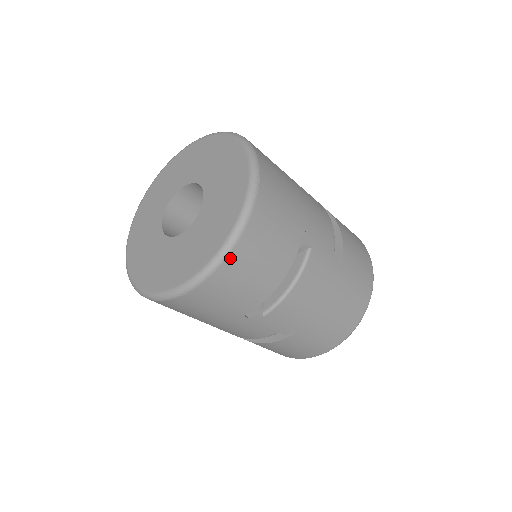
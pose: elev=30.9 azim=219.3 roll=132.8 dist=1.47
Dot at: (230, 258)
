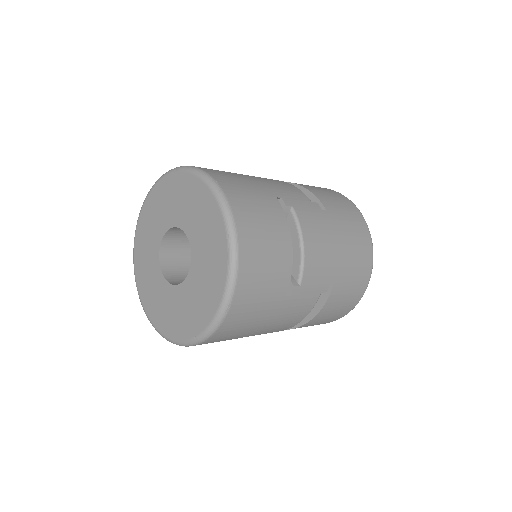
Dot at: (241, 251)
